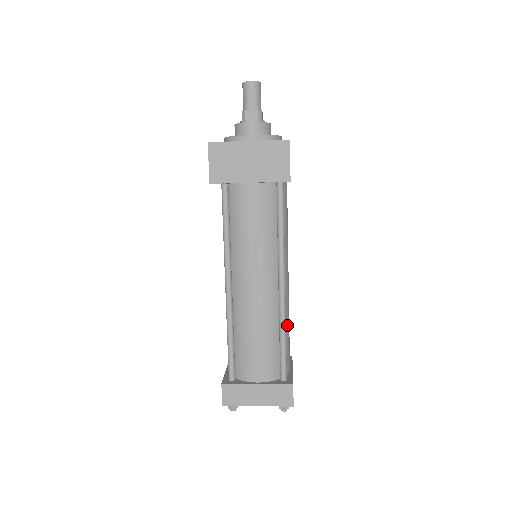
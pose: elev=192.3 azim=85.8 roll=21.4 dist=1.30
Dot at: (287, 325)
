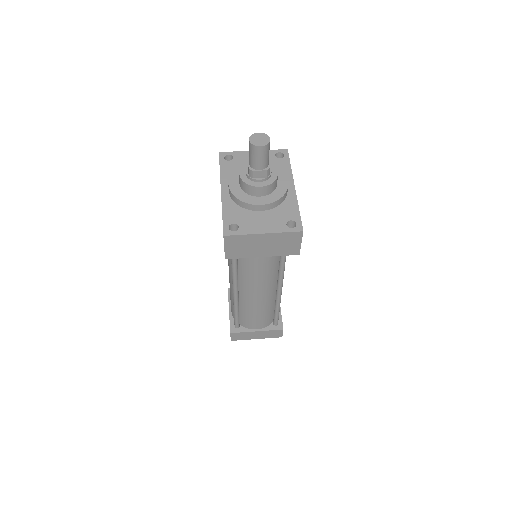
Dot at: occluded
